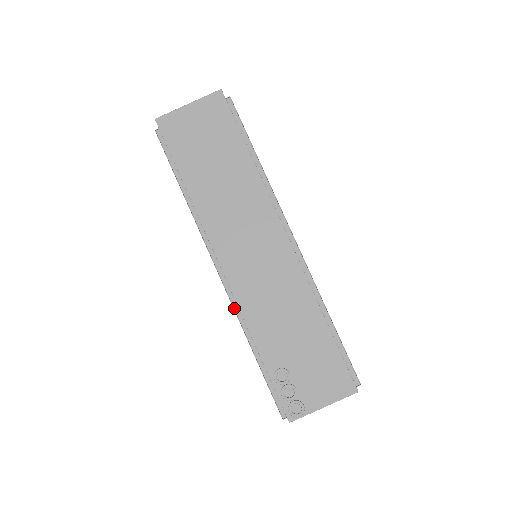
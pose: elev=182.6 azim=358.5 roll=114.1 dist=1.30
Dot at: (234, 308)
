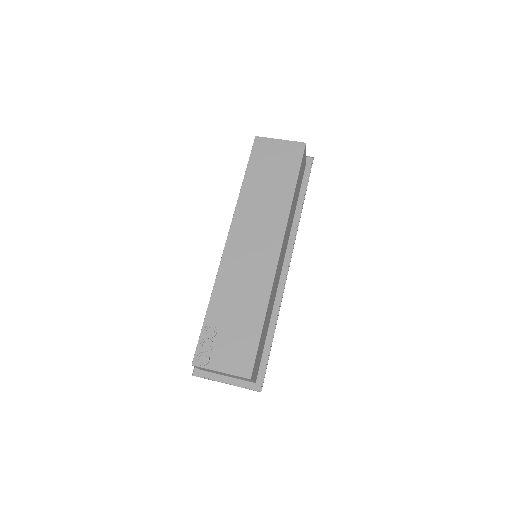
Dot at: occluded
